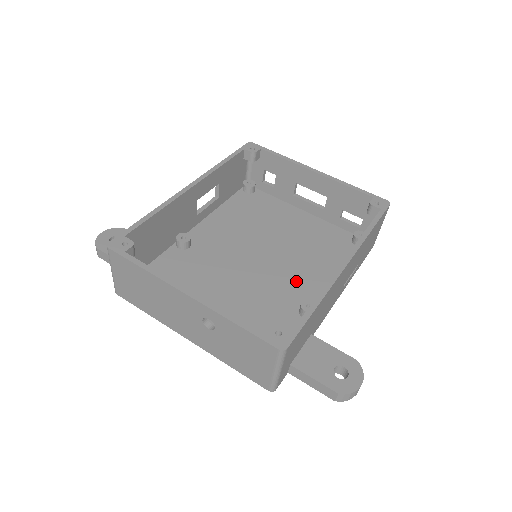
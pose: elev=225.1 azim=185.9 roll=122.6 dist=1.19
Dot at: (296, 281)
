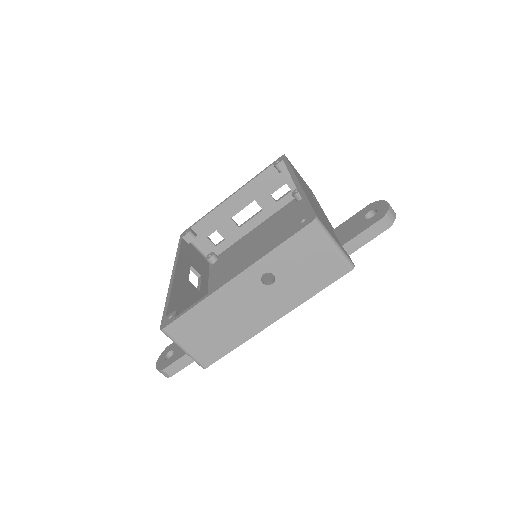
Dot at: occluded
